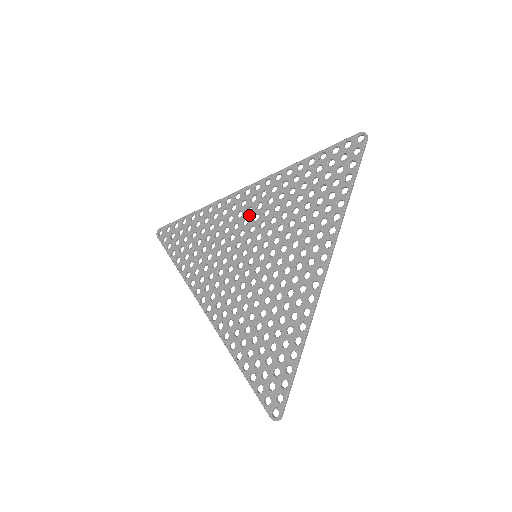
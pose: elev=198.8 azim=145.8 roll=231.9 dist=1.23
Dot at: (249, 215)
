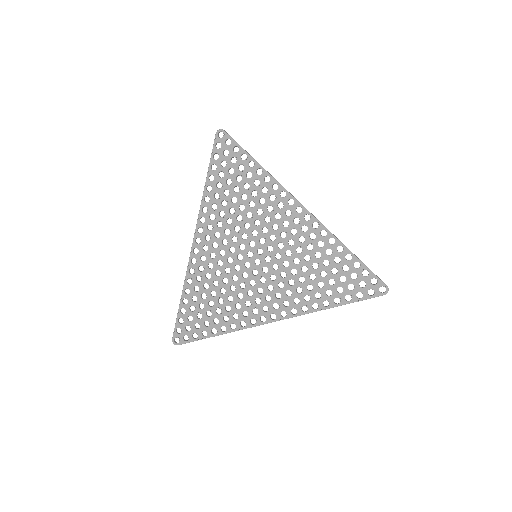
Dot at: (282, 227)
